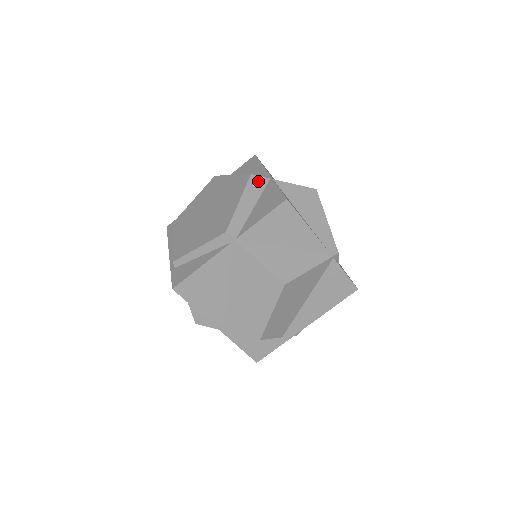
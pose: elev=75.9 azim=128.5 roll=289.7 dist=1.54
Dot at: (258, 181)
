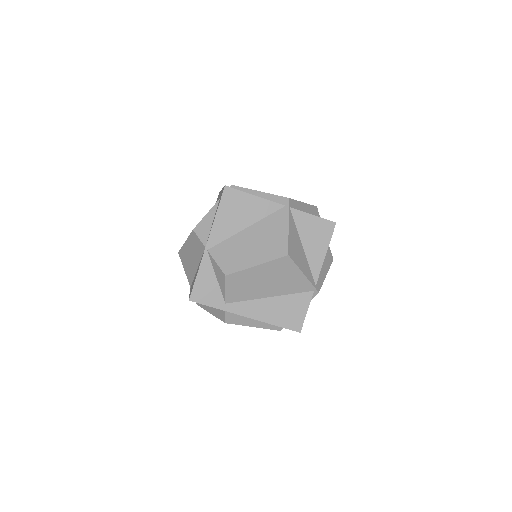
Dot at: (317, 213)
